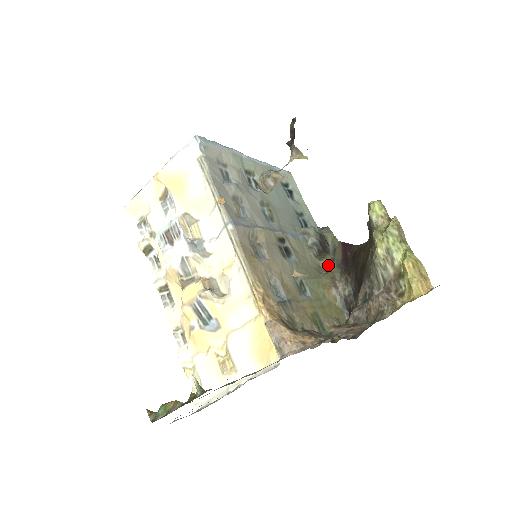
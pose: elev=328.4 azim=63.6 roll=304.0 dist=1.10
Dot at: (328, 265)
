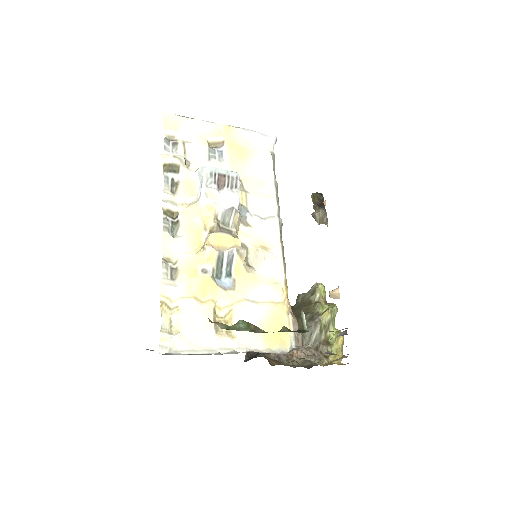
Dot at: occluded
